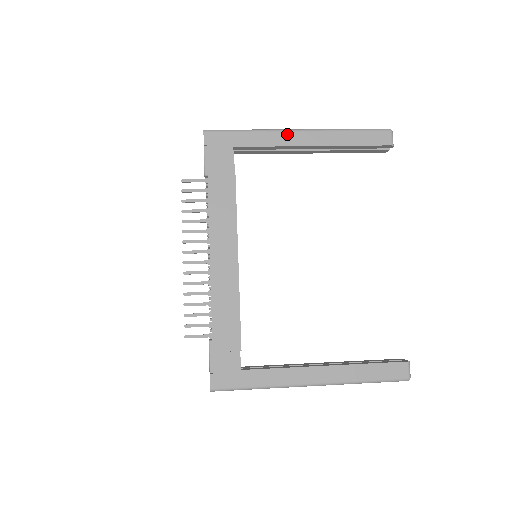
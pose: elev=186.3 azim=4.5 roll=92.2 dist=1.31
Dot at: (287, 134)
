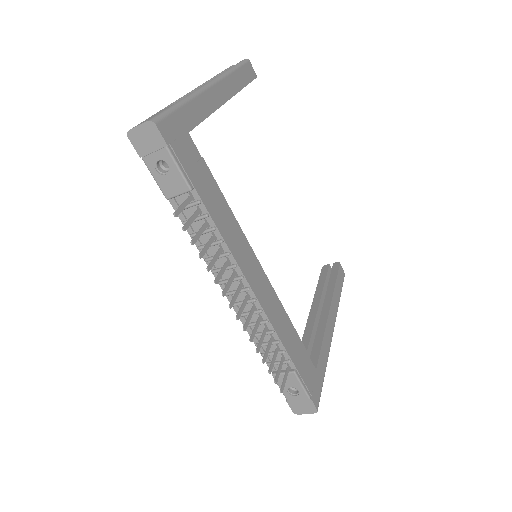
Dot at: (209, 93)
